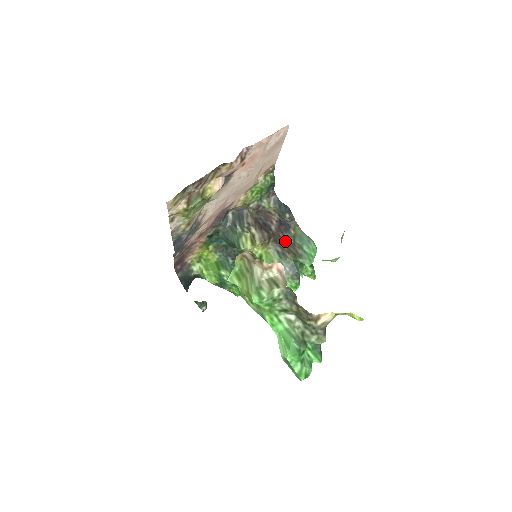
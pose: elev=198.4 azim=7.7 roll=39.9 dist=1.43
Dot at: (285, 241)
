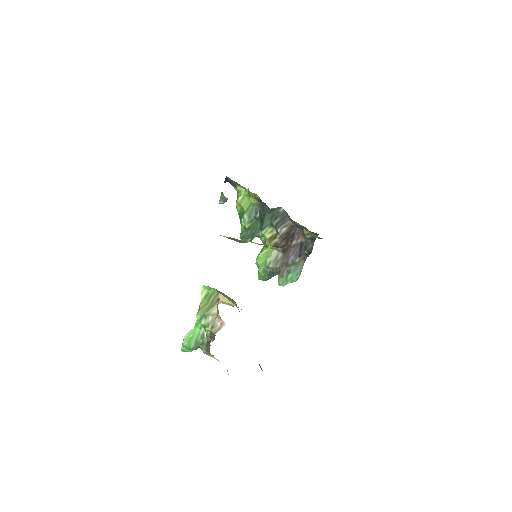
Dot at: (288, 258)
